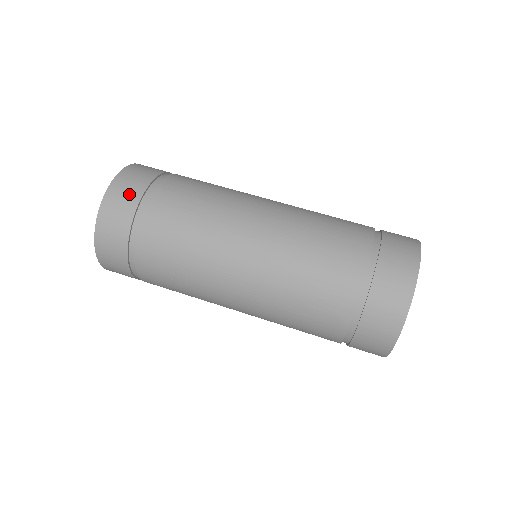
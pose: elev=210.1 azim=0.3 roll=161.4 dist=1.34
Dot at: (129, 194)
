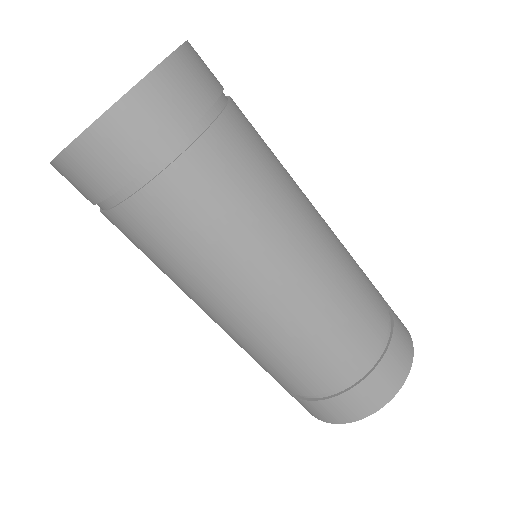
Dot at: (204, 81)
